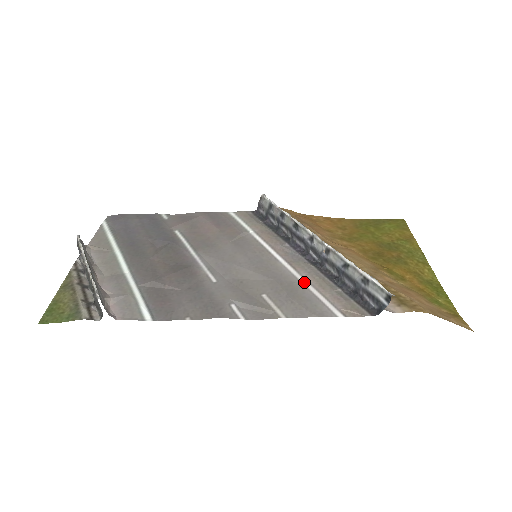
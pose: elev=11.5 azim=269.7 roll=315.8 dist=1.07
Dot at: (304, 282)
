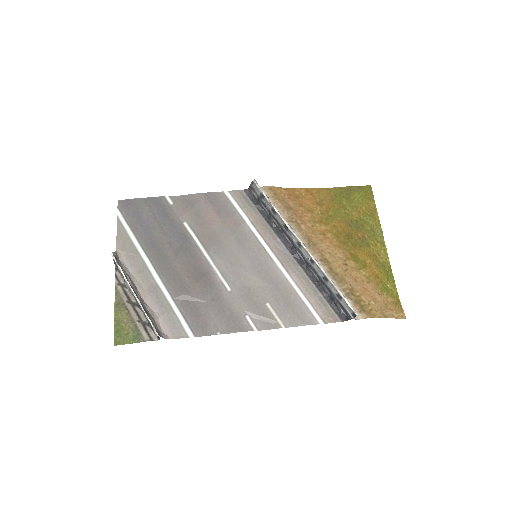
Dot at: (295, 287)
